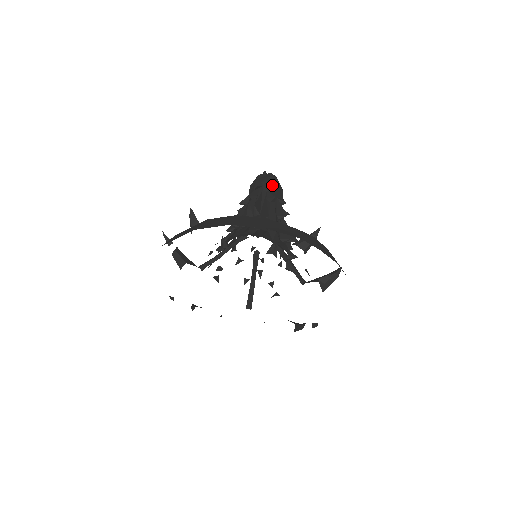
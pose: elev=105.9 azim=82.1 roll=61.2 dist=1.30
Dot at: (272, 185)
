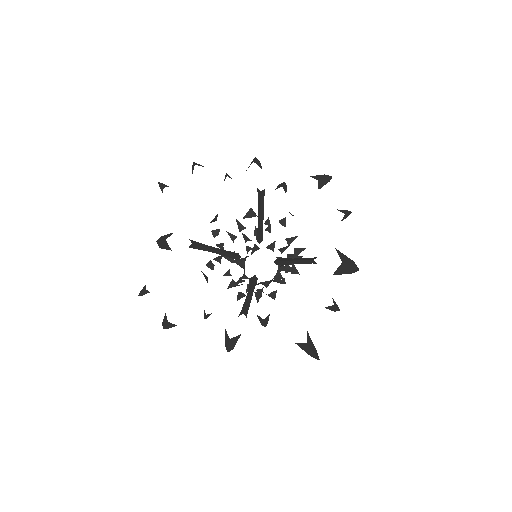
Dot at: occluded
